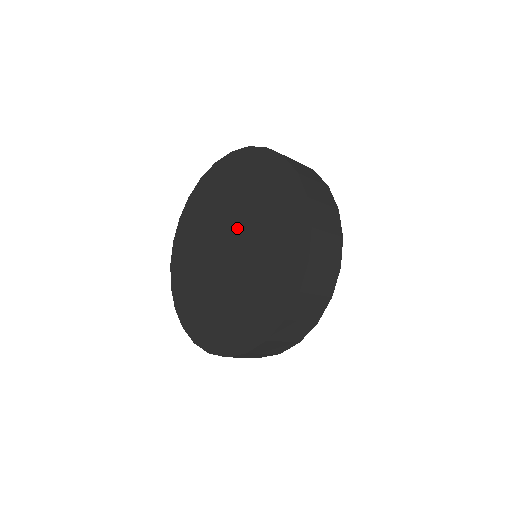
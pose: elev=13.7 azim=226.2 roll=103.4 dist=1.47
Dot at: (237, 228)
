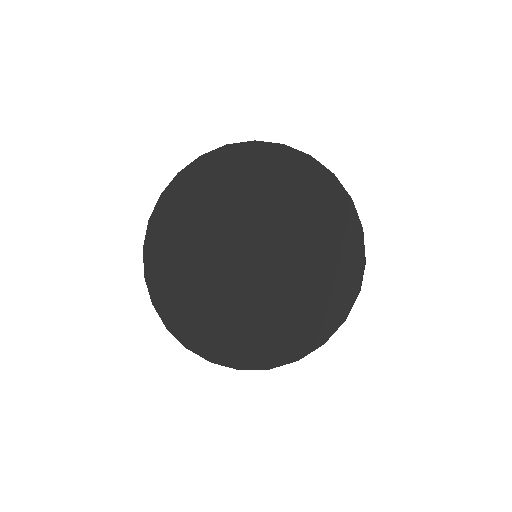
Dot at: (271, 250)
